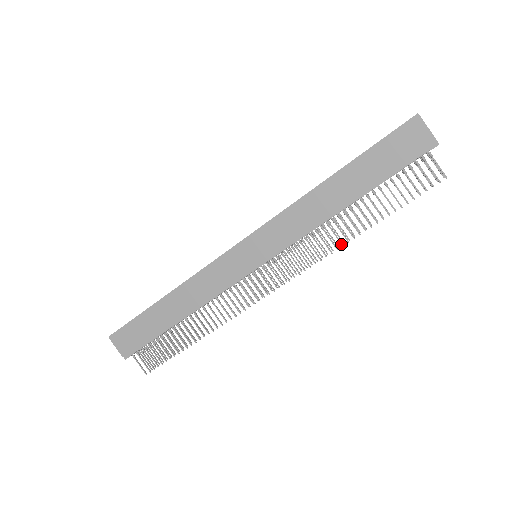
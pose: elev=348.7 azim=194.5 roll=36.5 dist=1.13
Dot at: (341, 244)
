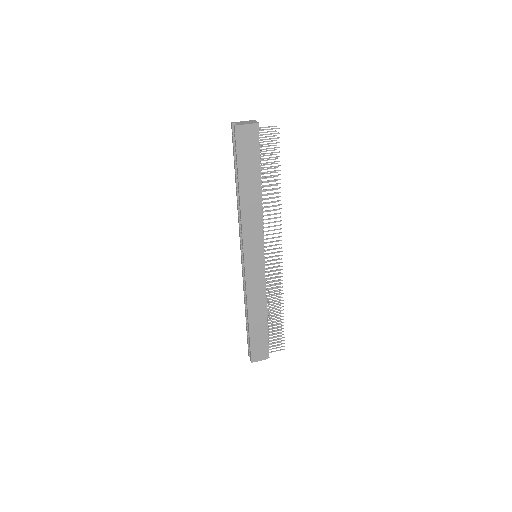
Dot at: (279, 205)
